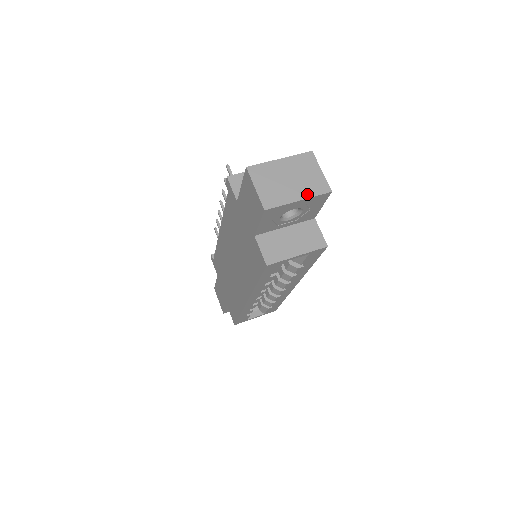
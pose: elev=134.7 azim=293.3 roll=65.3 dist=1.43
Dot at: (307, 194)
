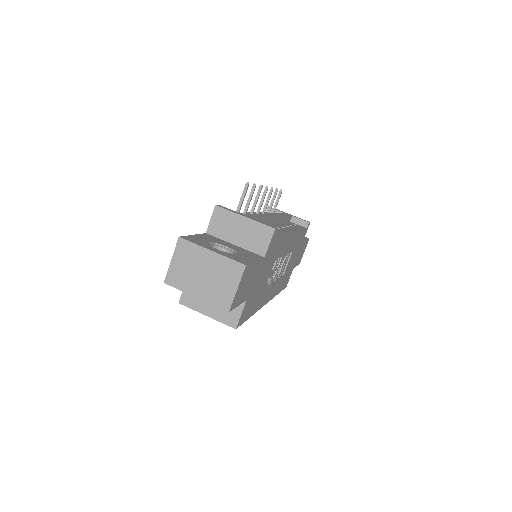
Dot at: (207, 297)
